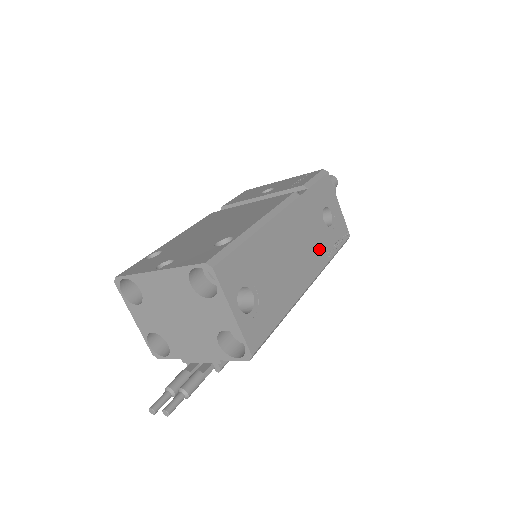
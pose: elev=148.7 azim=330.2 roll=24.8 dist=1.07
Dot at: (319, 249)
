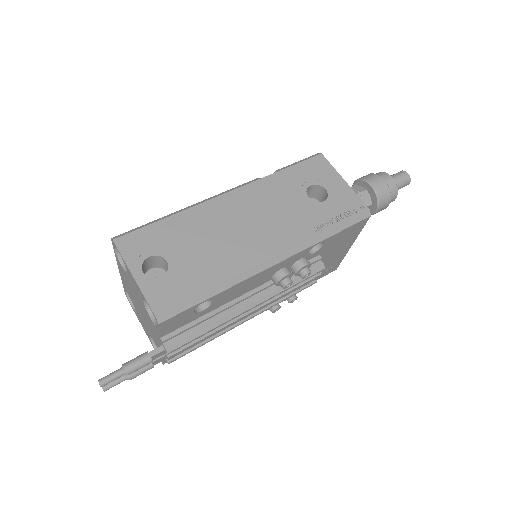
Dot at: (296, 224)
